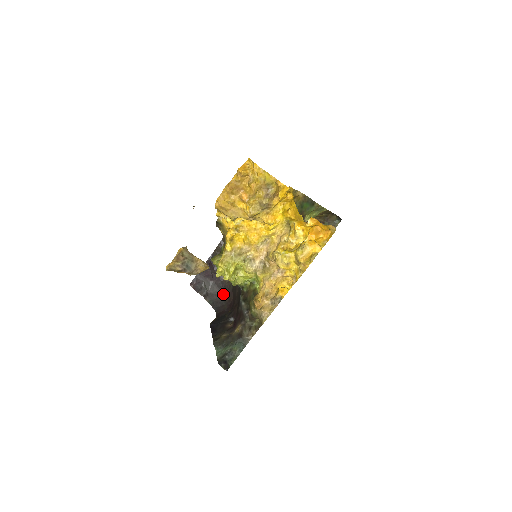
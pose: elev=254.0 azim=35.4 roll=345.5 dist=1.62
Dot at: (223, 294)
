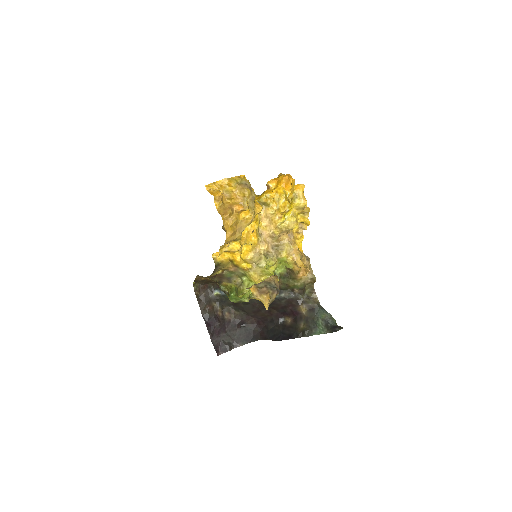
Dot at: (242, 328)
